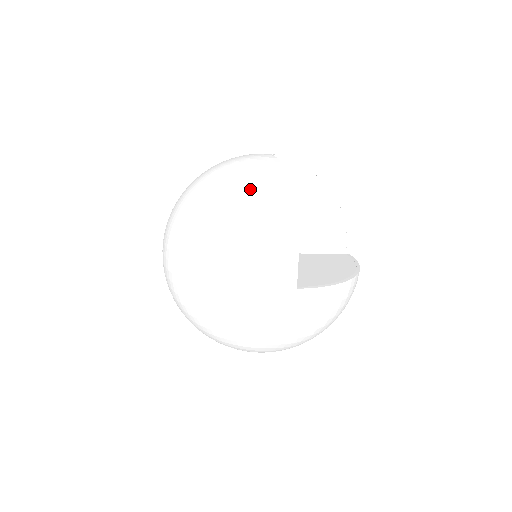
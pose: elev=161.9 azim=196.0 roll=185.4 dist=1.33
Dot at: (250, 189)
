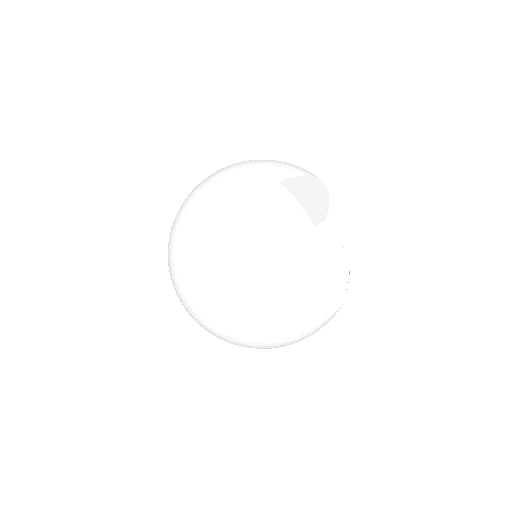
Dot at: (288, 256)
